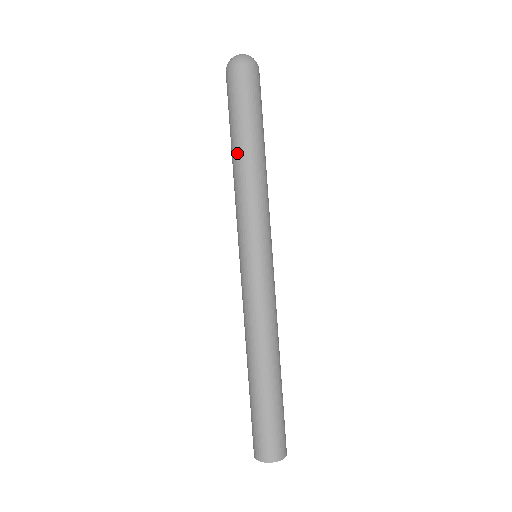
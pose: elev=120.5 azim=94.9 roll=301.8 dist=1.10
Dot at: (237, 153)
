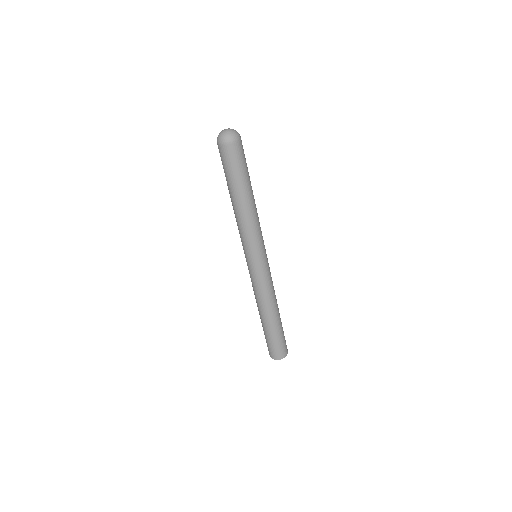
Dot at: (238, 201)
